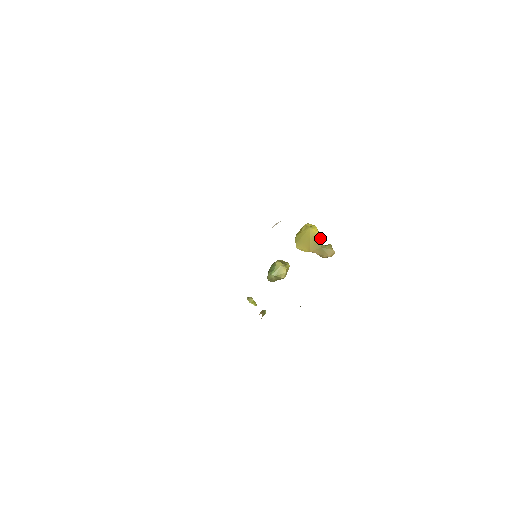
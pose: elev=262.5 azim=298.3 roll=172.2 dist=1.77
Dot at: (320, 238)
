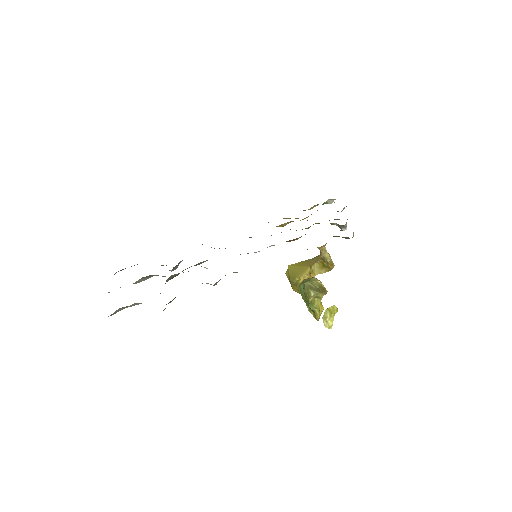
Dot at: occluded
